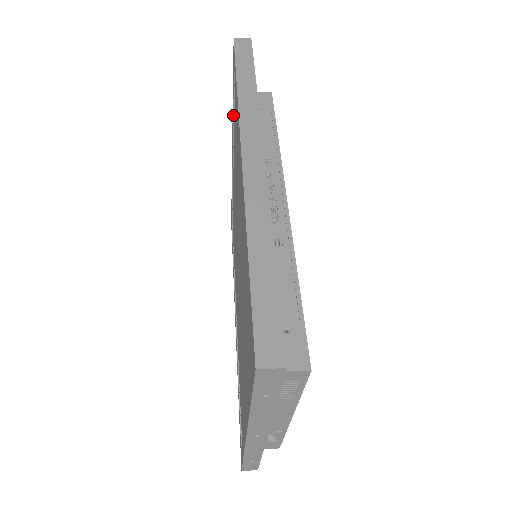
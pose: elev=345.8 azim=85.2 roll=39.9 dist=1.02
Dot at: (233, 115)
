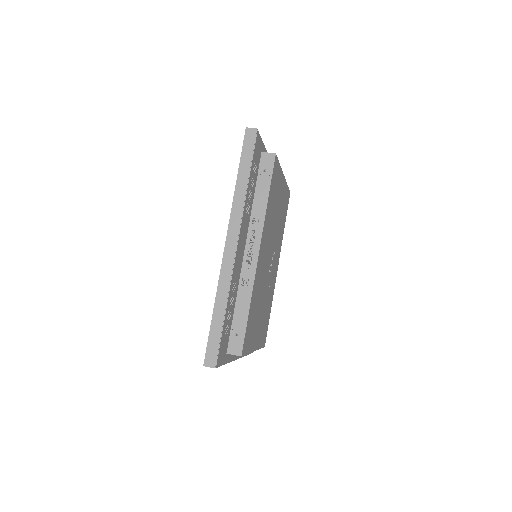
Dot at: occluded
